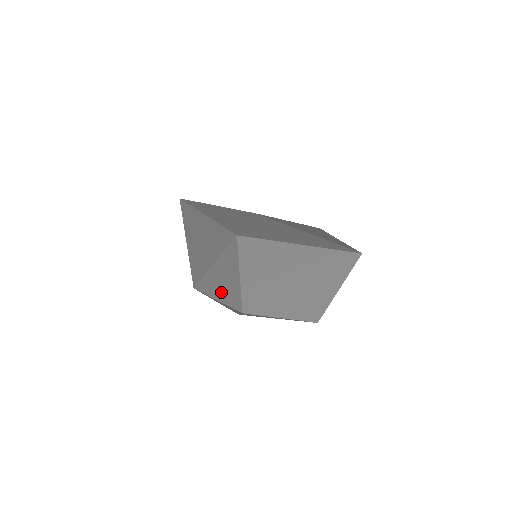
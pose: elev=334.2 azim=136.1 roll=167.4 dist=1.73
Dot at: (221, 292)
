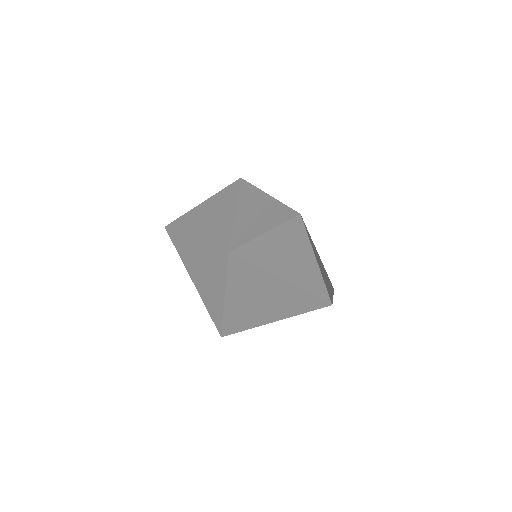
Dot at: occluded
